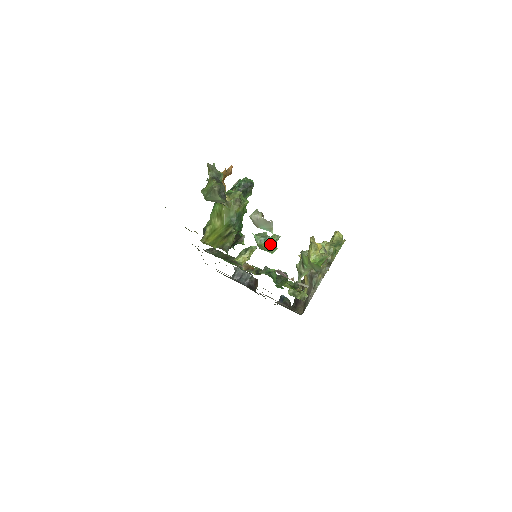
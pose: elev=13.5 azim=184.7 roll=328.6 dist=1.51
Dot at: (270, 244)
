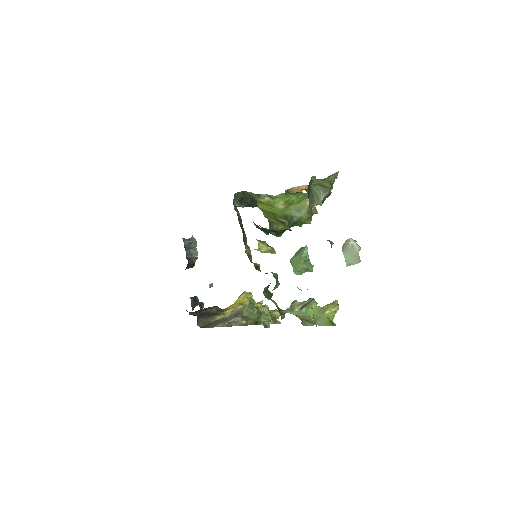
Dot at: (305, 267)
